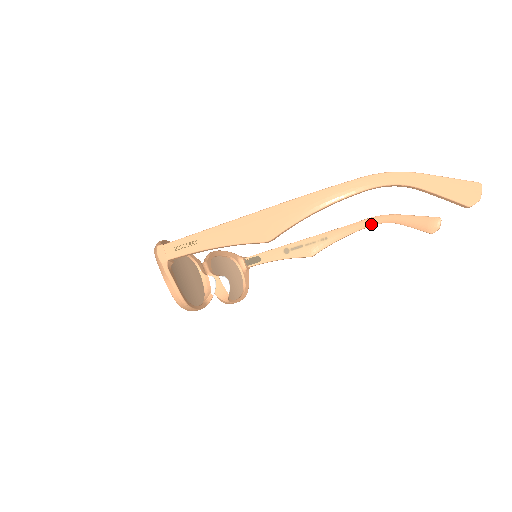
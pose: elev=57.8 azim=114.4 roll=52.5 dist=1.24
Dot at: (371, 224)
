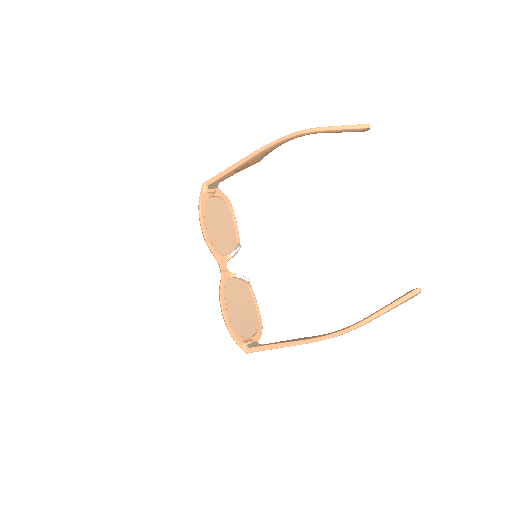
Dot at: occluded
